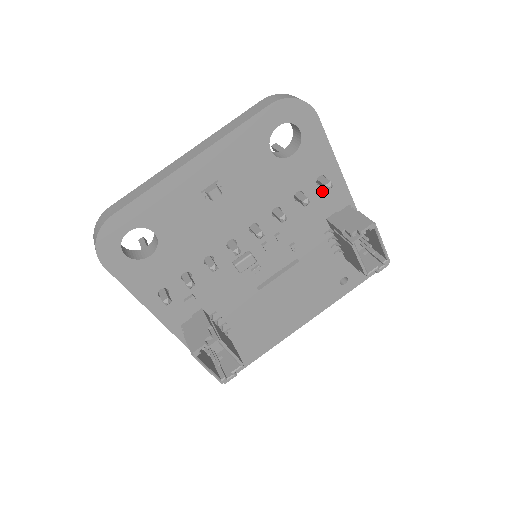
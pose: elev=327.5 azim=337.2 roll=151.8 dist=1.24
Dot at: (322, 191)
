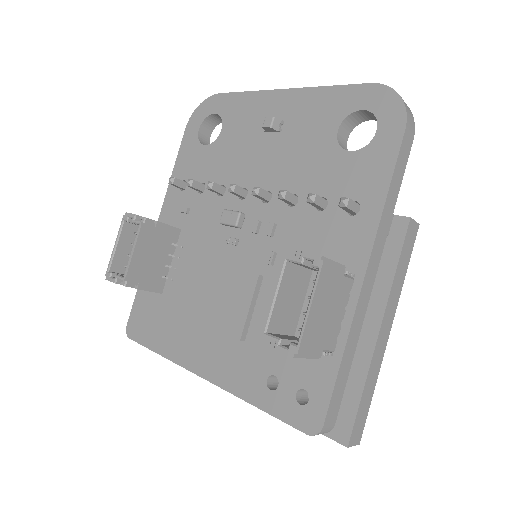
Dot at: (345, 223)
